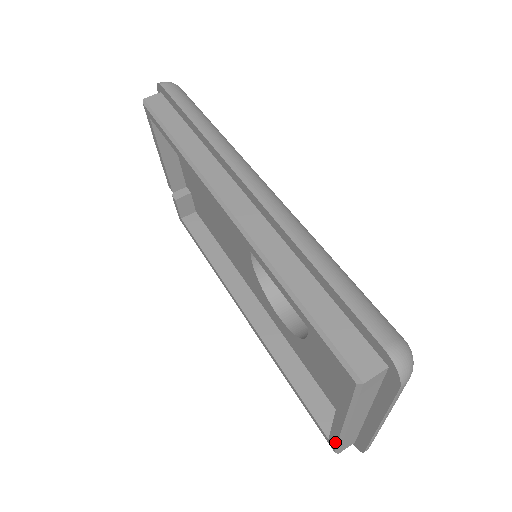
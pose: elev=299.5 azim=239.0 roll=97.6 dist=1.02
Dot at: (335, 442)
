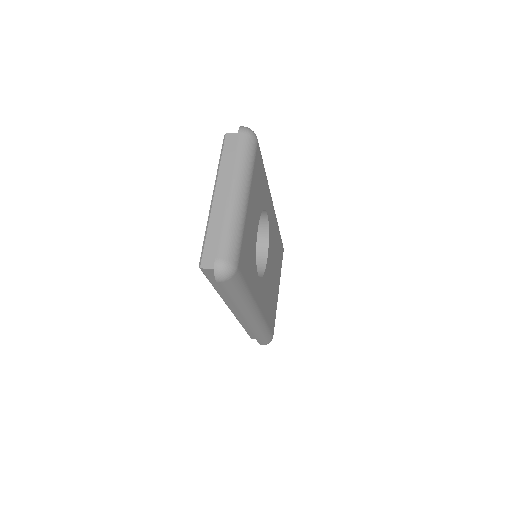
Dot at: (204, 244)
